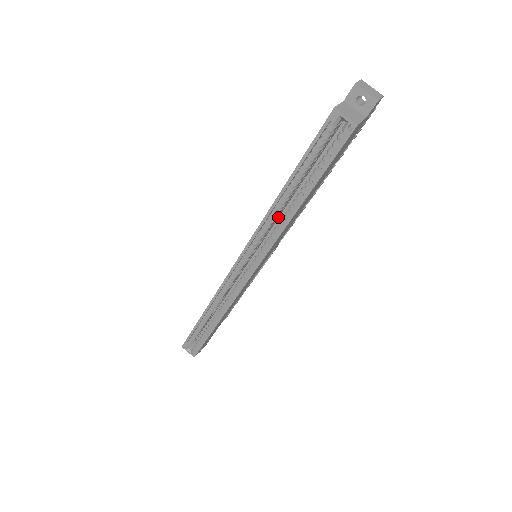
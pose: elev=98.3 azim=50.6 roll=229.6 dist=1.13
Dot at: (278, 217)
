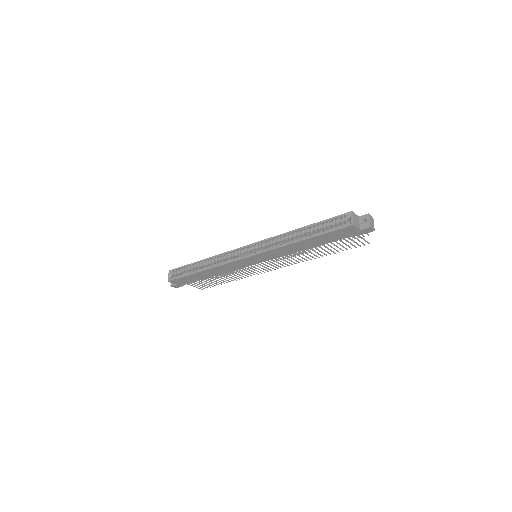
Dot at: occluded
